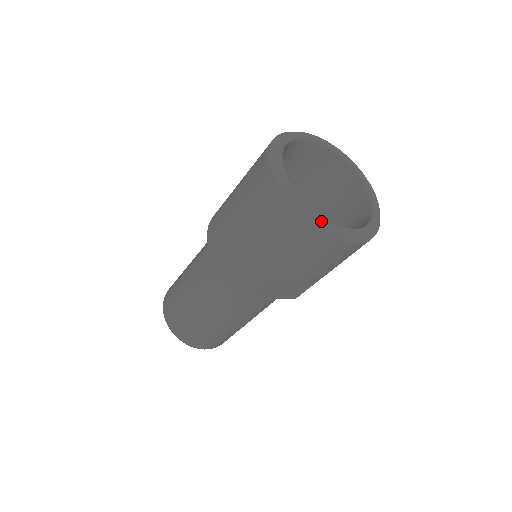
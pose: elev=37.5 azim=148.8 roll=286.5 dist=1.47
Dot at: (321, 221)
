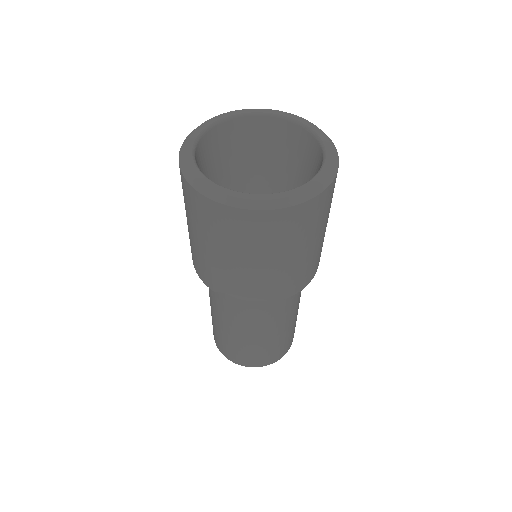
Dot at: (203, 185)
